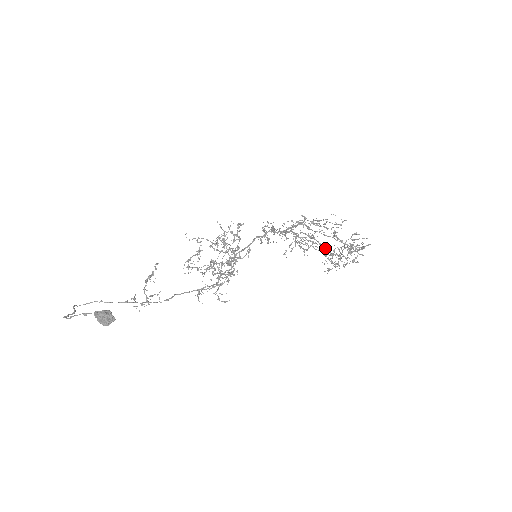
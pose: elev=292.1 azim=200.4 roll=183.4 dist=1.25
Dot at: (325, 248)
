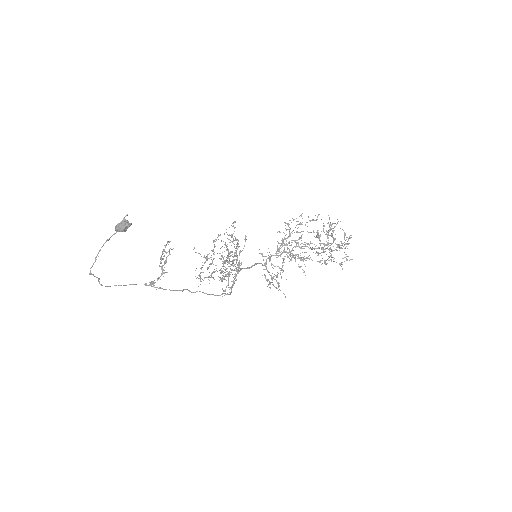
Dot at: (315, 248)
